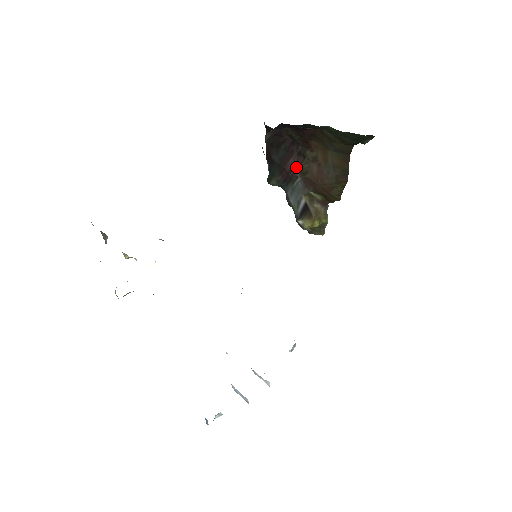
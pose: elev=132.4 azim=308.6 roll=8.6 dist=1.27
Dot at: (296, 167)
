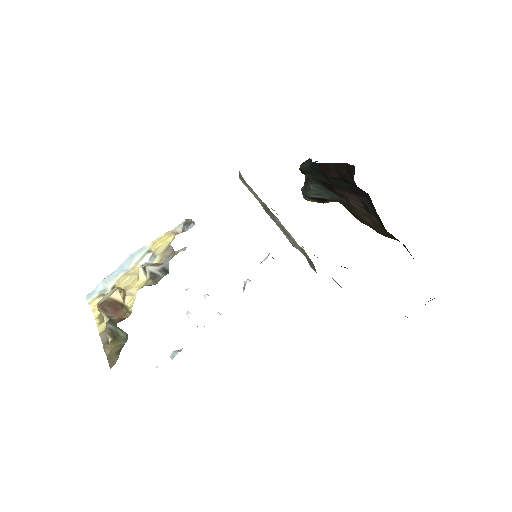
Dot at: (348, 199)
